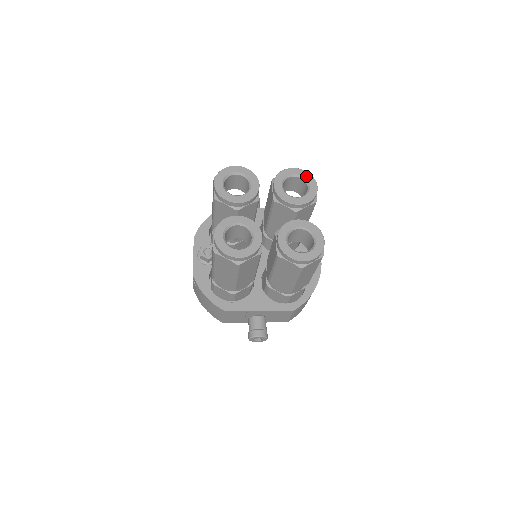
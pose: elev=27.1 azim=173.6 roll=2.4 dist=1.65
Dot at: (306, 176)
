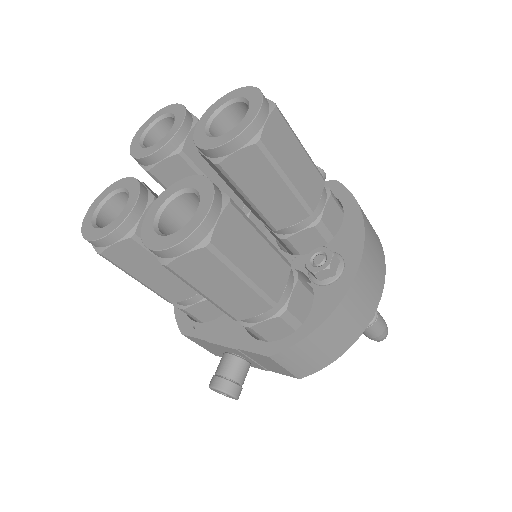
Dot at: (252, 96)
